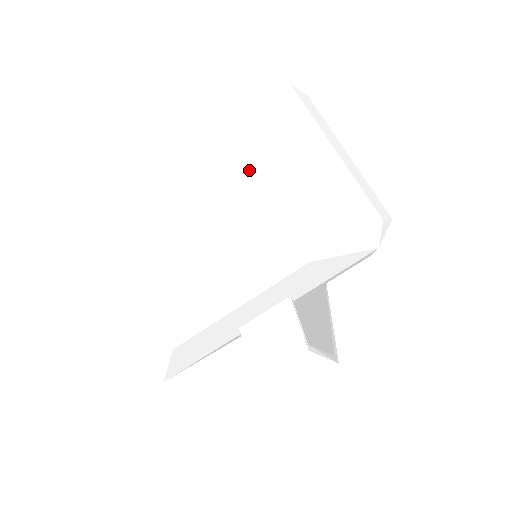
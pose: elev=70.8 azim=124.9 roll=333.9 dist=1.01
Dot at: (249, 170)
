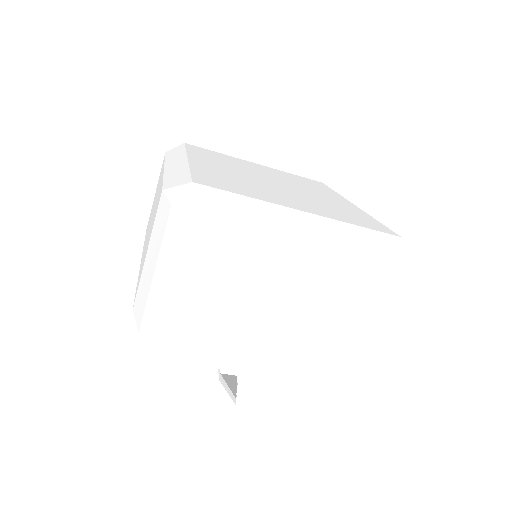
Dot at: (358, 316)
